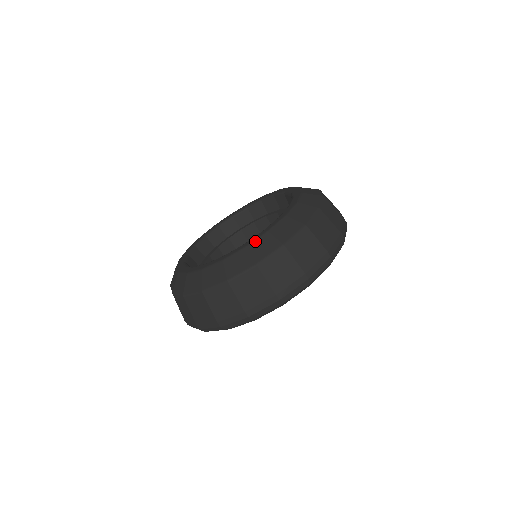
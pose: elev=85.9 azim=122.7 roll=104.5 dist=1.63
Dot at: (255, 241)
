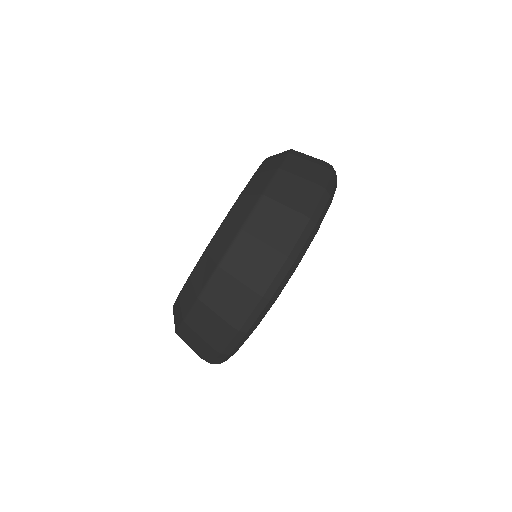
Dot at: (259, 168)
